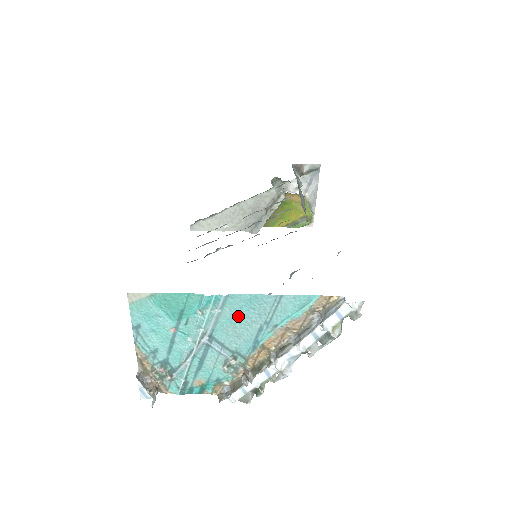
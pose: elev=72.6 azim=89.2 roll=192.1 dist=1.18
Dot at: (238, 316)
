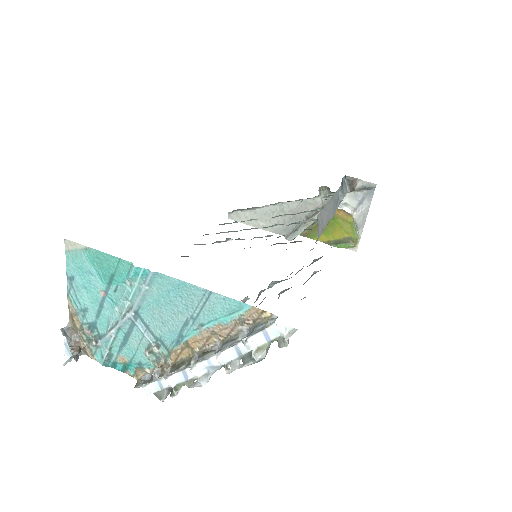
Dot at: (165, 300)
